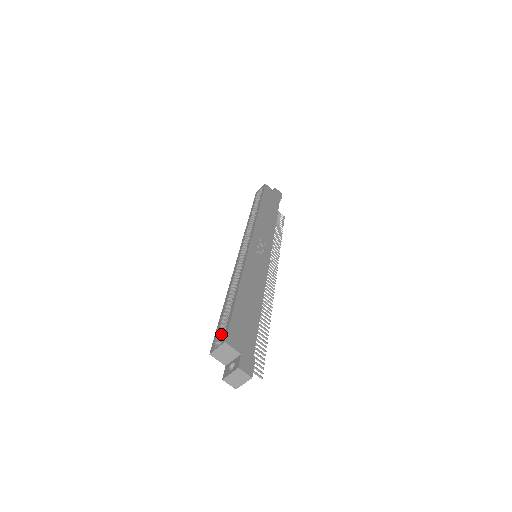
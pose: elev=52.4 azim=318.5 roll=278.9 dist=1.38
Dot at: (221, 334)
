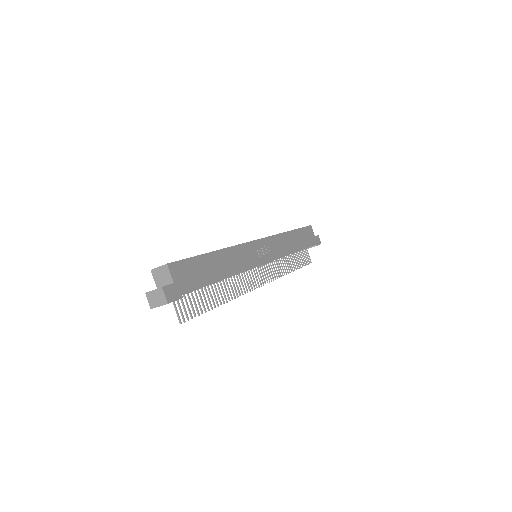
Dot at: occluded
